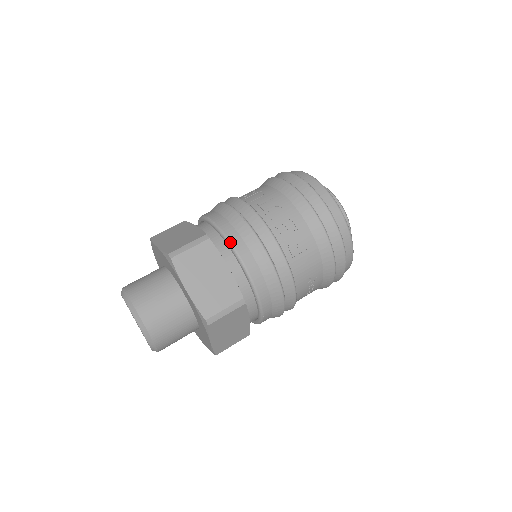
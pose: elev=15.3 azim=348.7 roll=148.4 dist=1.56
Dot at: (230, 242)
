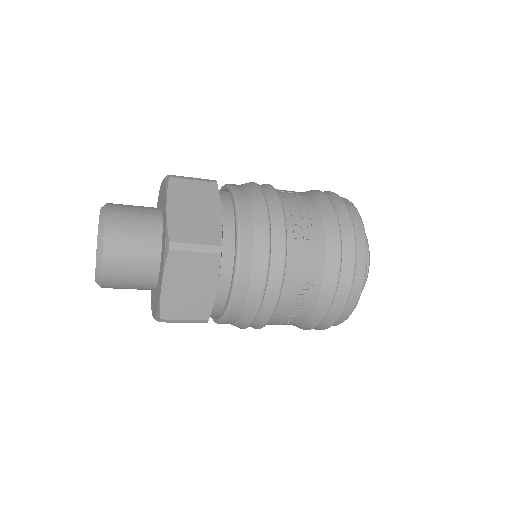
Dot at: (236, 195)
